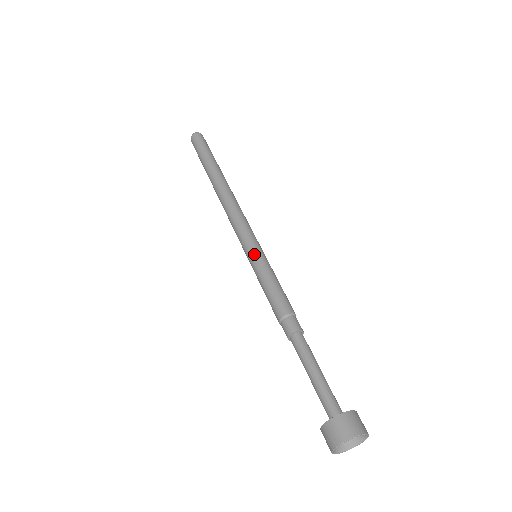
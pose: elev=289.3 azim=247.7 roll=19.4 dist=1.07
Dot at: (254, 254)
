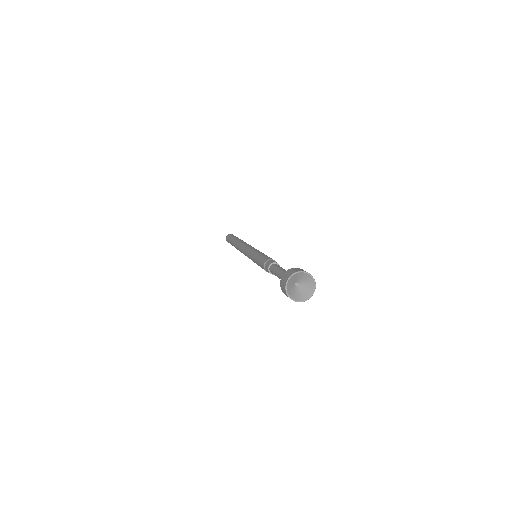
Dot at: (252, 252)
